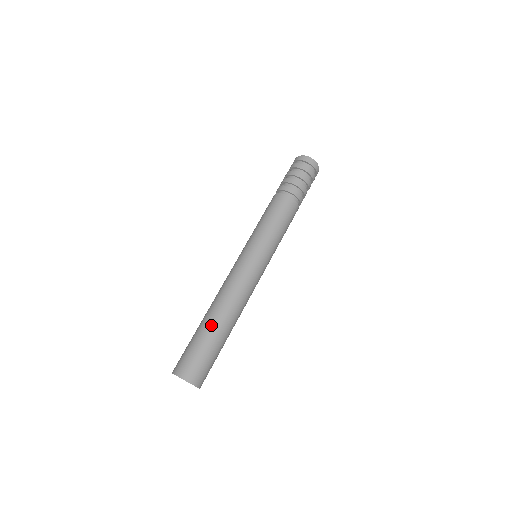
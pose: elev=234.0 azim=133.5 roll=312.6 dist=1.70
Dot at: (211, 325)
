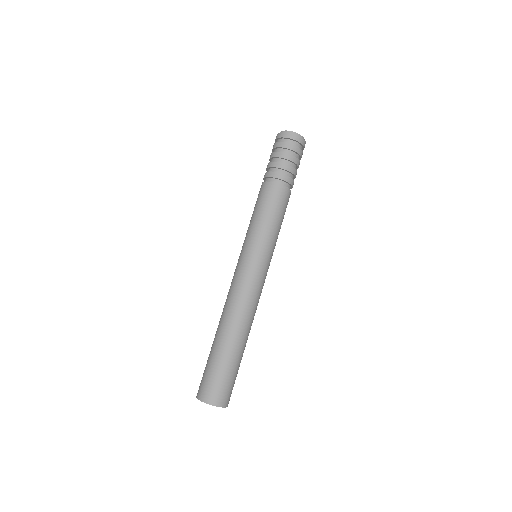
Dot at: (220, 342)
